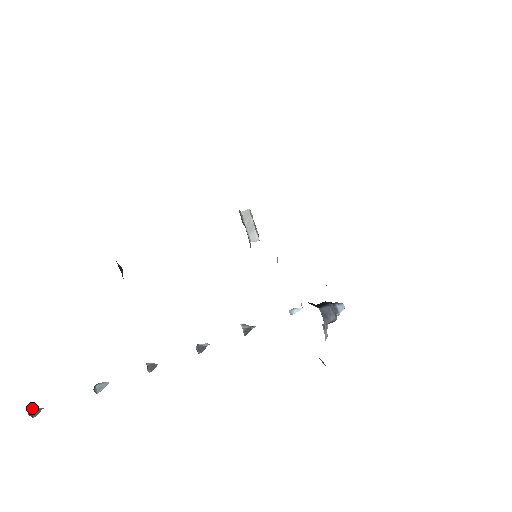
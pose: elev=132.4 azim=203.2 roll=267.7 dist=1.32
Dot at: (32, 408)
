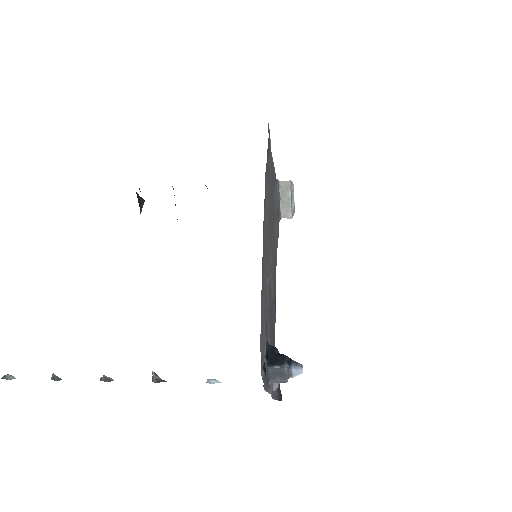
Dot at: out of frame
